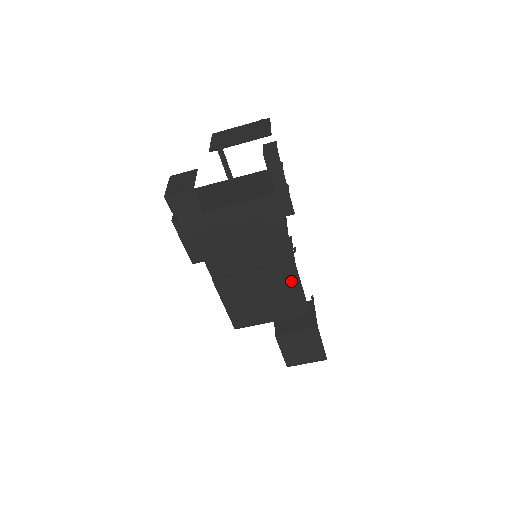
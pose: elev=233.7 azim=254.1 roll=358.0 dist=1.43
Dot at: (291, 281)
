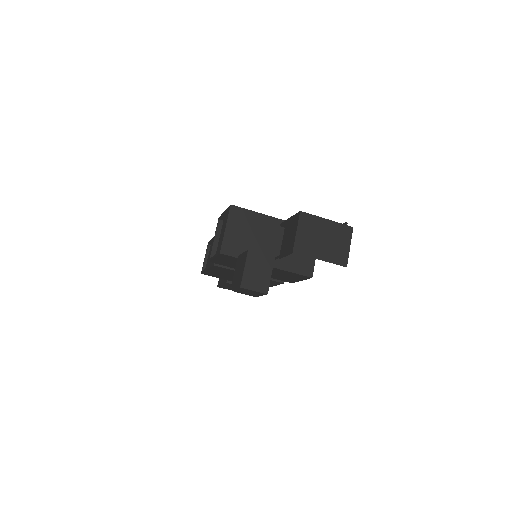
Dot at: (270, 283)
